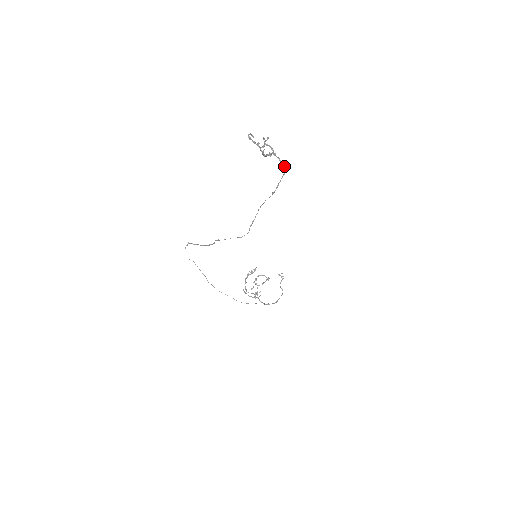
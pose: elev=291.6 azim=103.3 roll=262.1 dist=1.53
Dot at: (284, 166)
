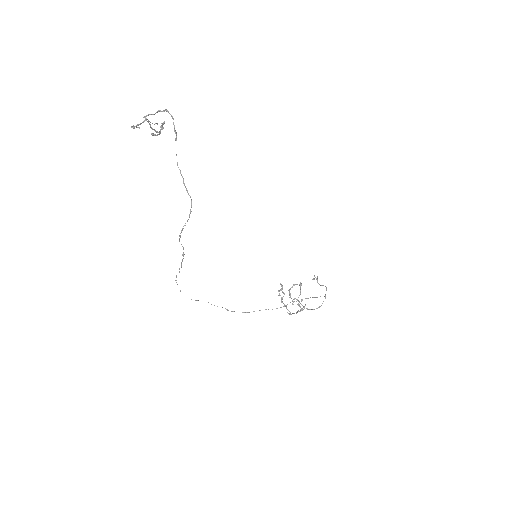
Dot at: (166, 111)
